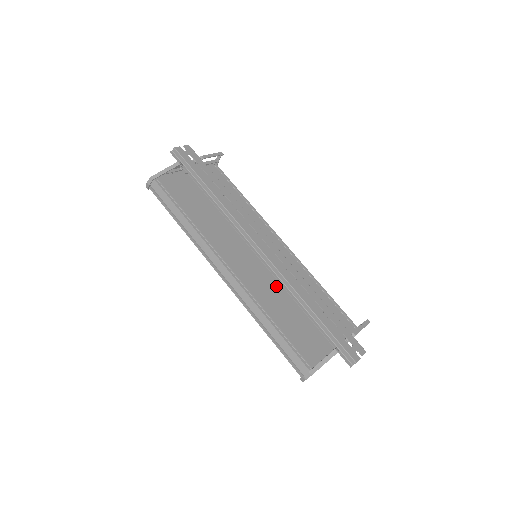
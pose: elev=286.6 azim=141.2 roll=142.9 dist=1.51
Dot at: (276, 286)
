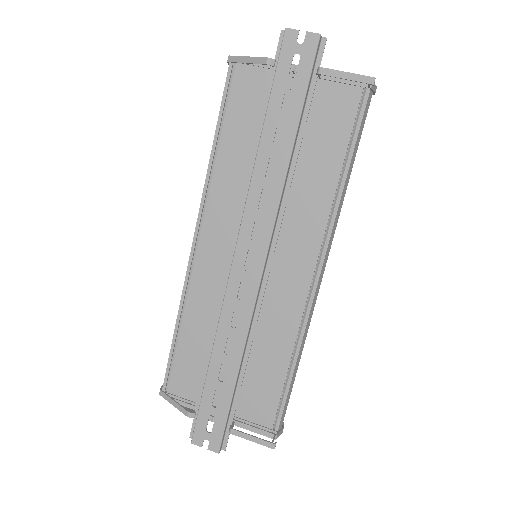
Dot at: occluded
